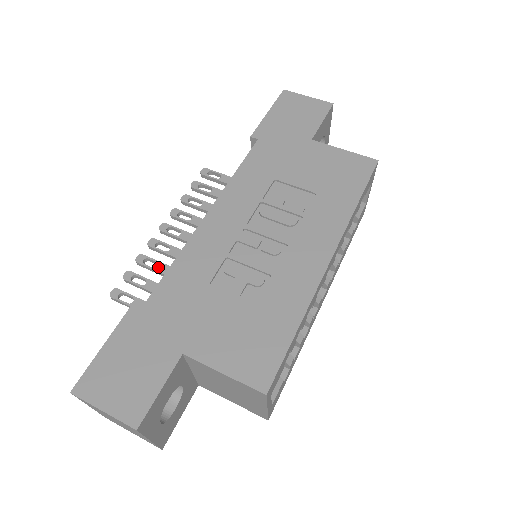
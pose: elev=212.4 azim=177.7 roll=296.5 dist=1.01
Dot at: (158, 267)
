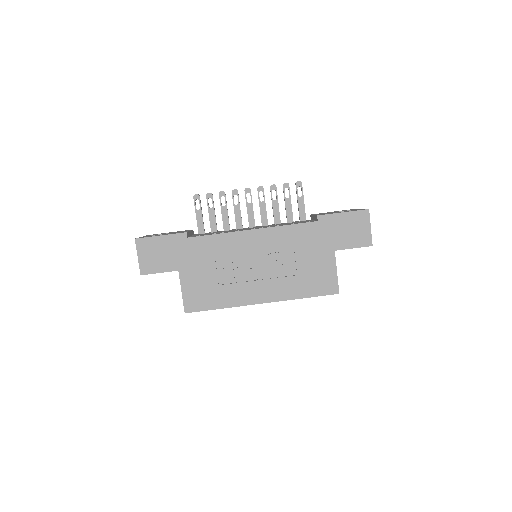
Dot at: (223, 207)
